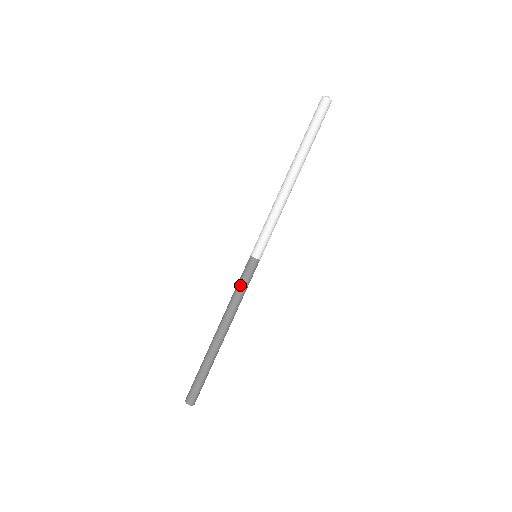
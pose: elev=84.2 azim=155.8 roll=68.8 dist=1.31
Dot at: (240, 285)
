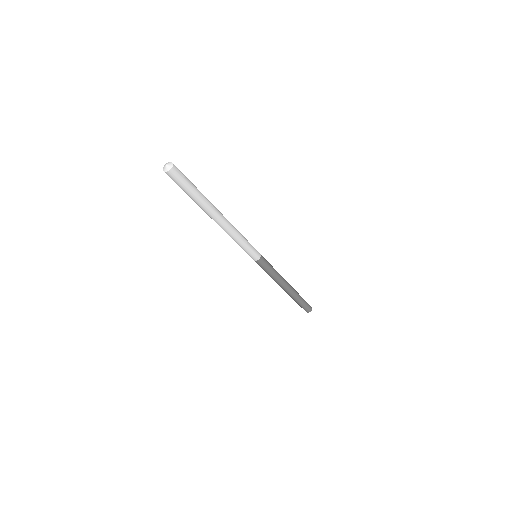
Dot at: (267, 273)
